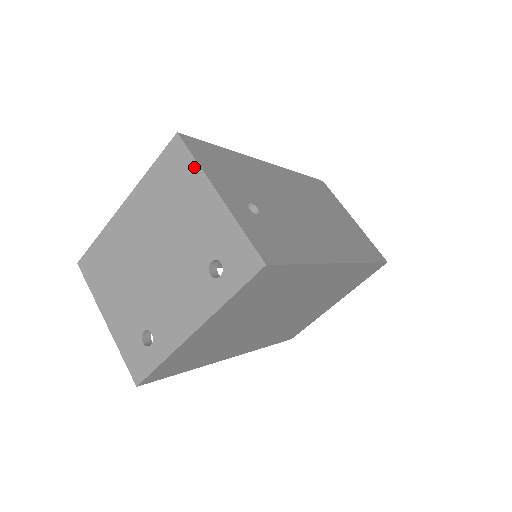
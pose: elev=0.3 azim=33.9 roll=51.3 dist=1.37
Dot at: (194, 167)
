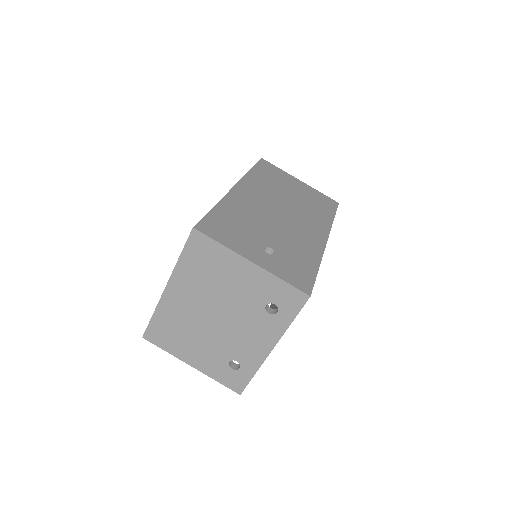
Dot at: (221, 249)
